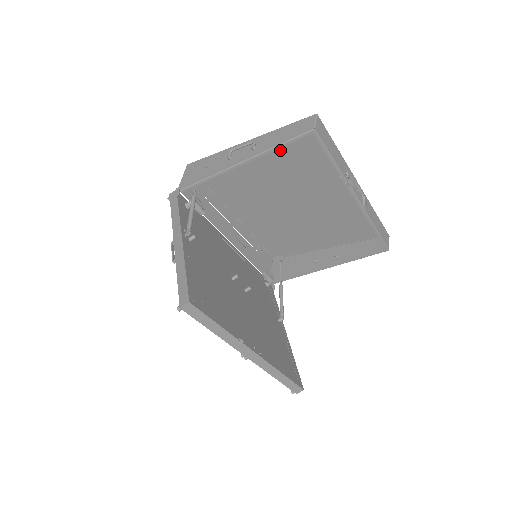
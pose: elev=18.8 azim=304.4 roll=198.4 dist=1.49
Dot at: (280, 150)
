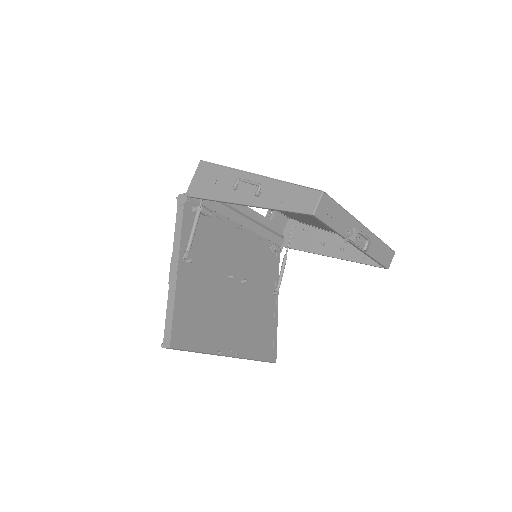
Dot at: occluded
